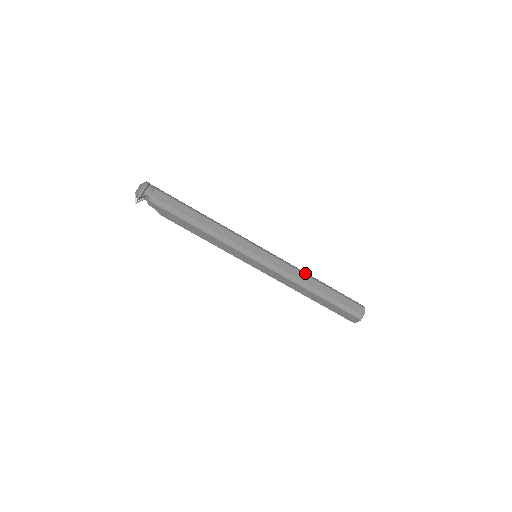
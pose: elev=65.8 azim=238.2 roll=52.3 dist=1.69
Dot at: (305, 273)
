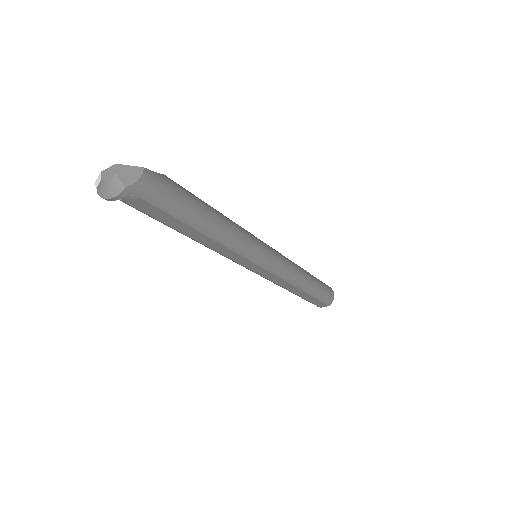
Dot at: (297, 284)
